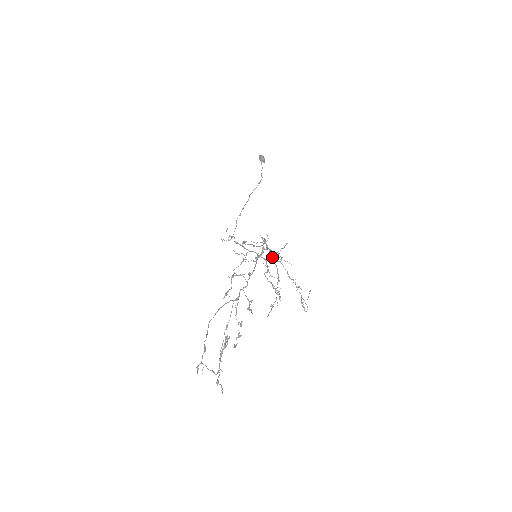
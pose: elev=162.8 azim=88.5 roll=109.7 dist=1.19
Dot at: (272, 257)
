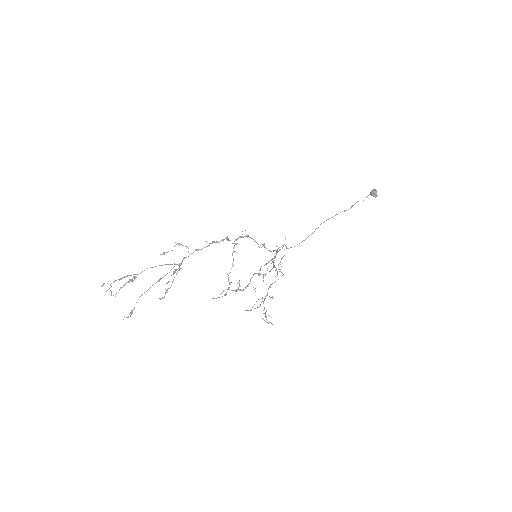
Dot at: occluded
